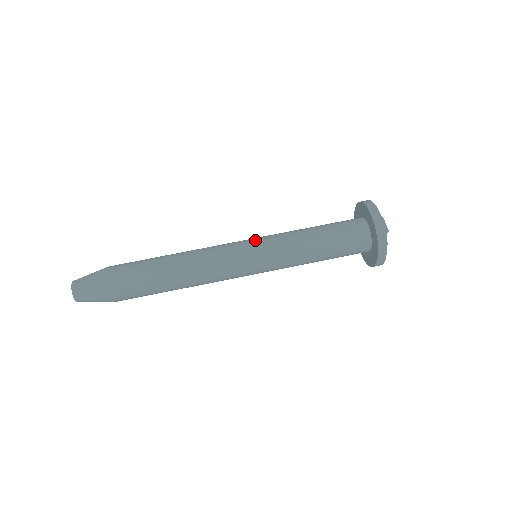
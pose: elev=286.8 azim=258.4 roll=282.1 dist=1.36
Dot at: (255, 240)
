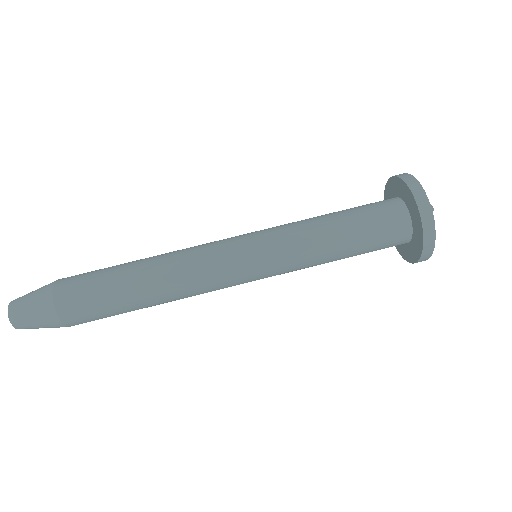
Dot at: (253, 232)
